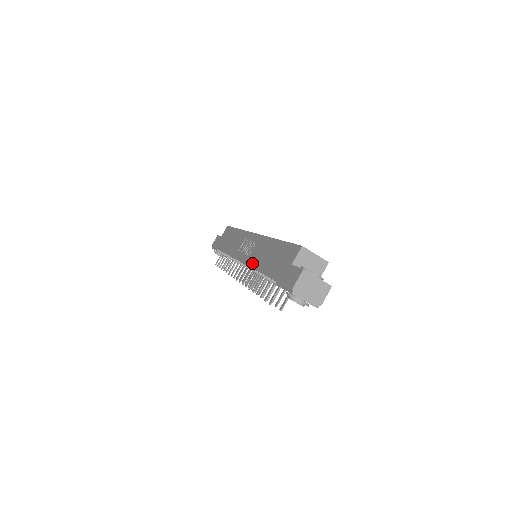
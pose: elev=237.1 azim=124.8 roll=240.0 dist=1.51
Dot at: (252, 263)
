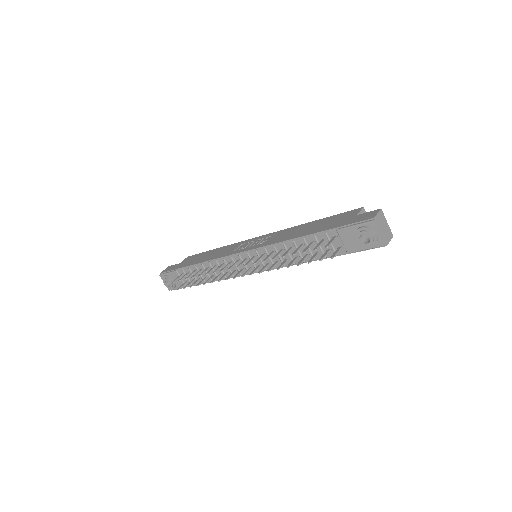
Dot at: (276, 241)
